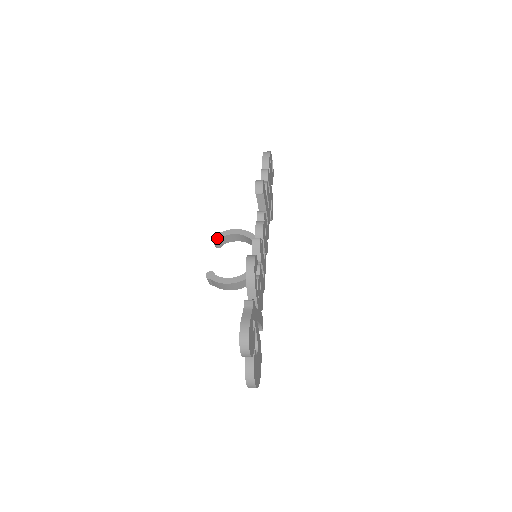
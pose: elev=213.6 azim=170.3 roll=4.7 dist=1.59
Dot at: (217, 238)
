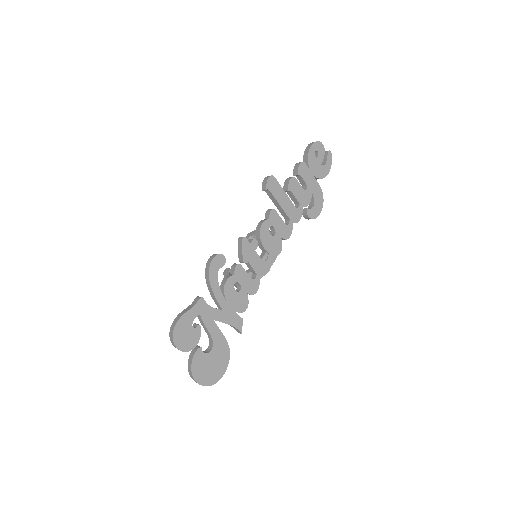
Dot at: (249, 236)
